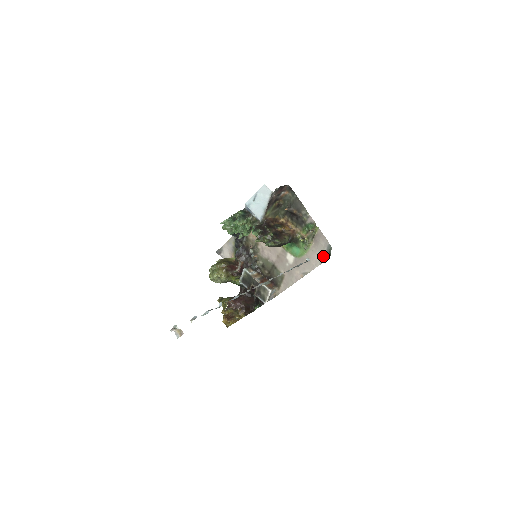
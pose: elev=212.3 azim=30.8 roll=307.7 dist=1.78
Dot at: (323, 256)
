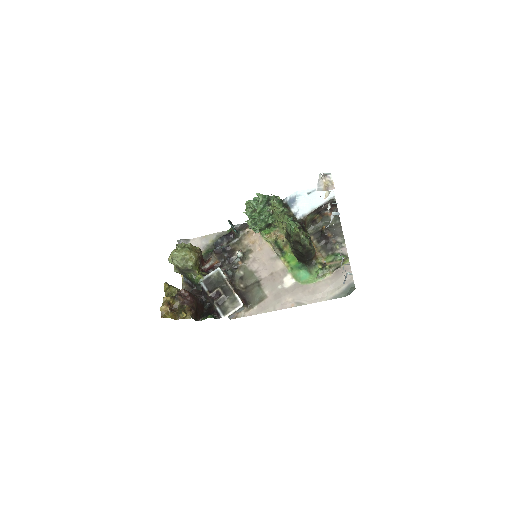
Dot at: (337, 292)
